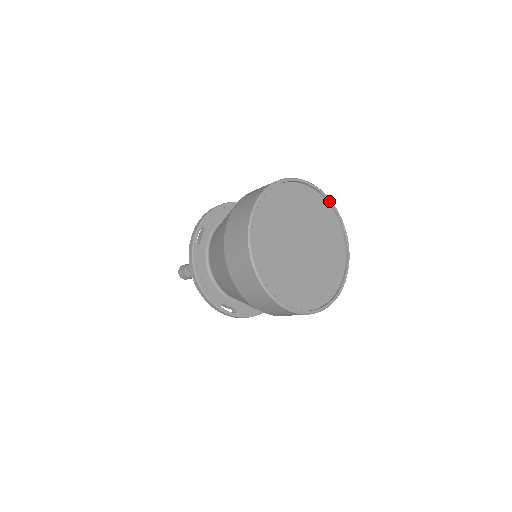
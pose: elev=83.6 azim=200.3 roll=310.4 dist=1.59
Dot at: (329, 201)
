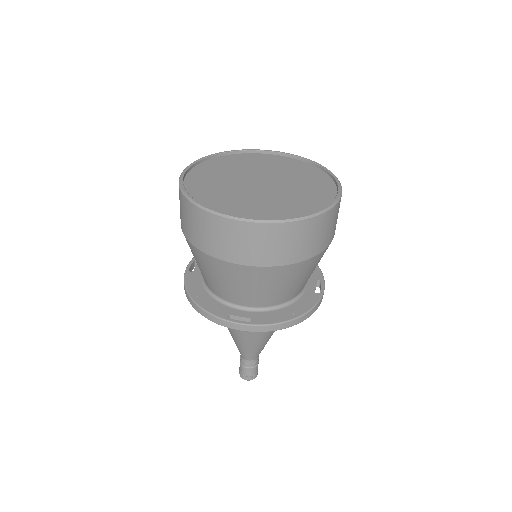
Dot at: (293, 156)
